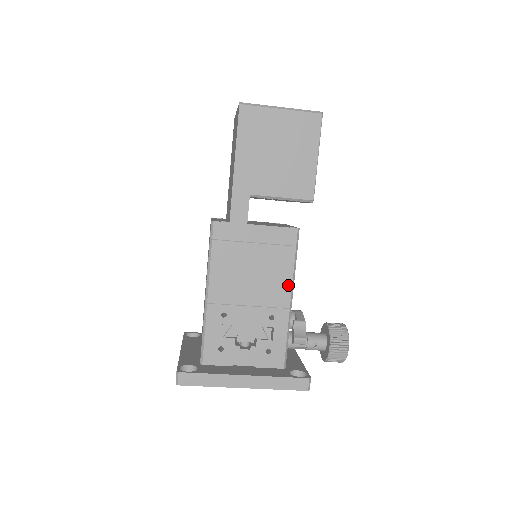
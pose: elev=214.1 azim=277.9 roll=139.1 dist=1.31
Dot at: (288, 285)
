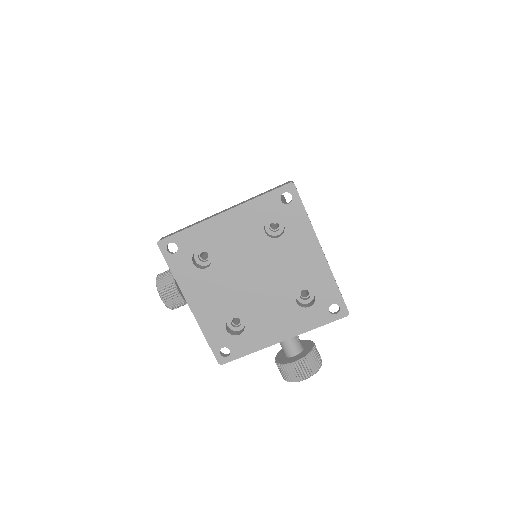
Dot at: occluded
